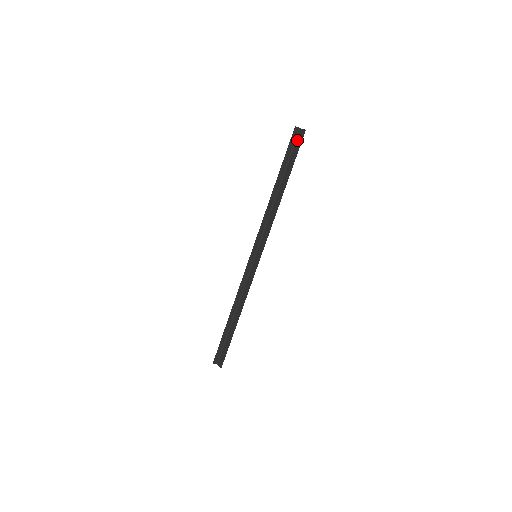
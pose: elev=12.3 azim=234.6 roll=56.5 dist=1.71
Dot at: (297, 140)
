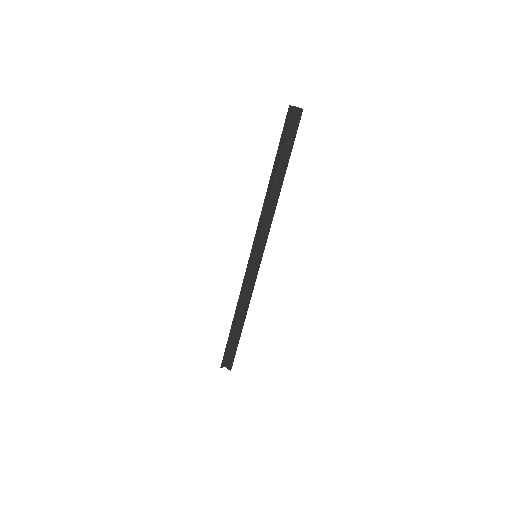
Dot at: (292, 121)
